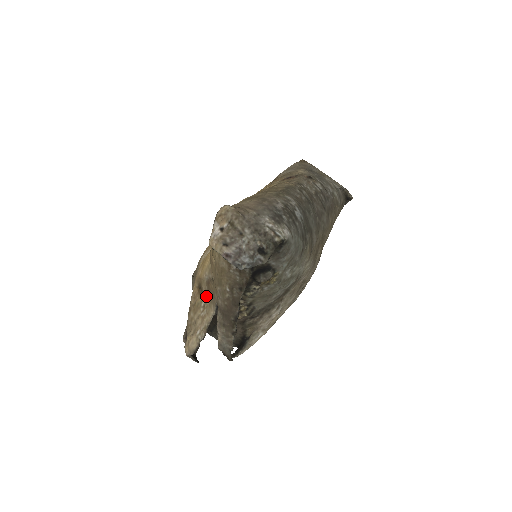
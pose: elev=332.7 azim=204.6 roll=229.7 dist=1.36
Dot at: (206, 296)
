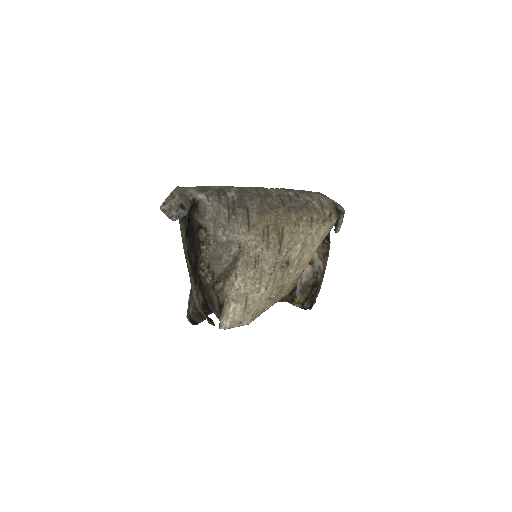
Dot at: occluded
